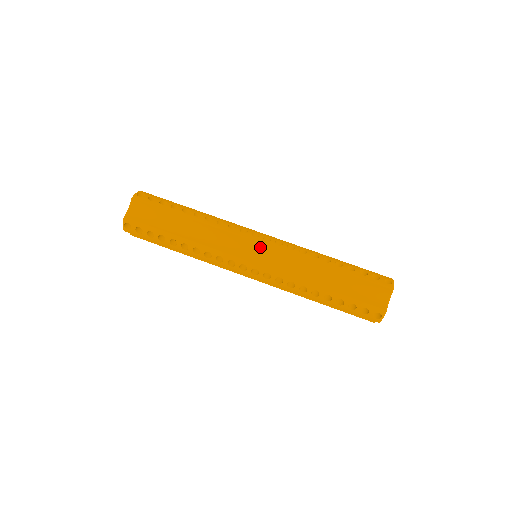
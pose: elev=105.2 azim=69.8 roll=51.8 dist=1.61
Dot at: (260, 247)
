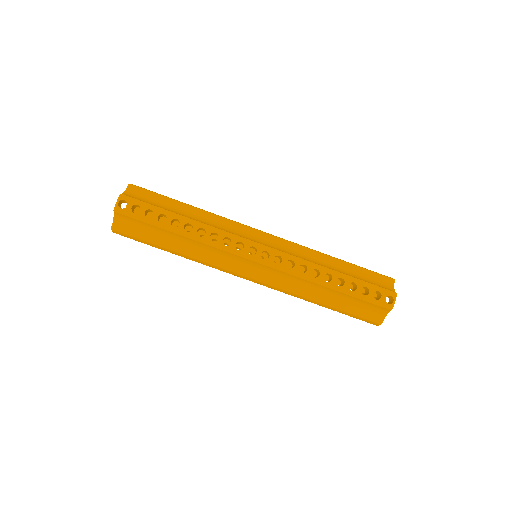
Dot at: (257, 265)
